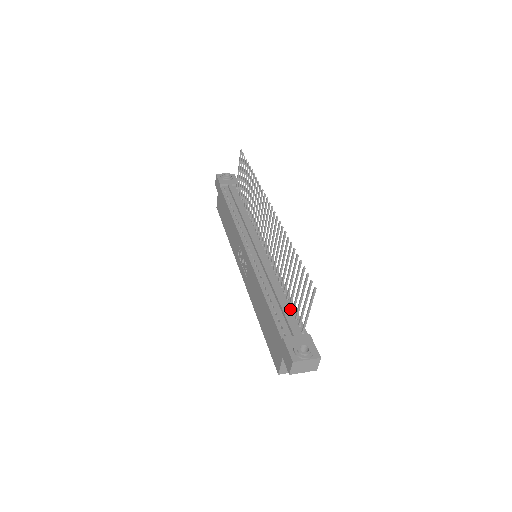
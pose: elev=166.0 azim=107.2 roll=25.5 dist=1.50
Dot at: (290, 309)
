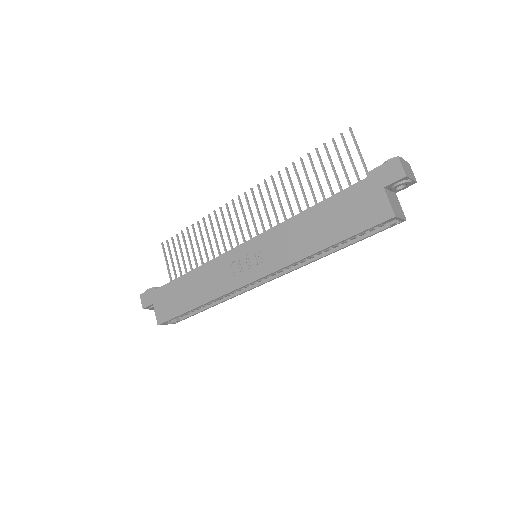
Dot at: occluded
